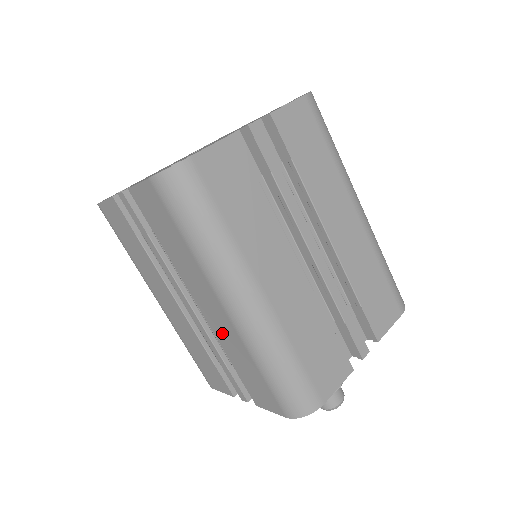
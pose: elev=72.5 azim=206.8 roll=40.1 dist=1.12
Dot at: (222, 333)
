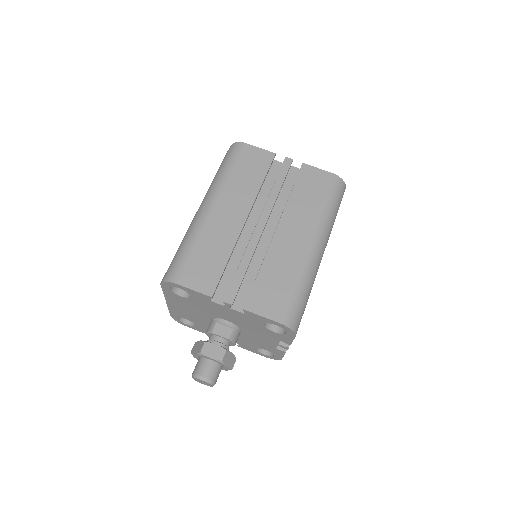
Dot at: (281, 252)
